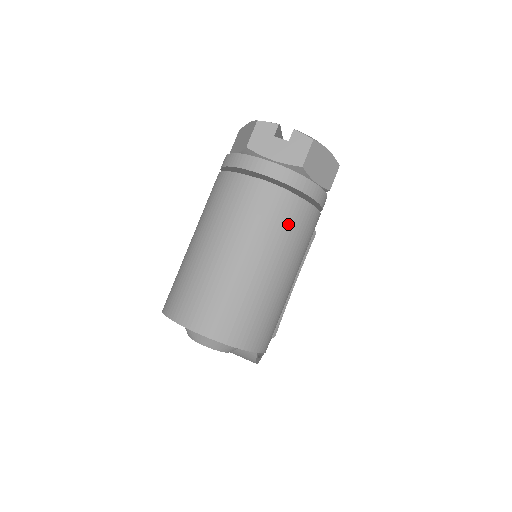
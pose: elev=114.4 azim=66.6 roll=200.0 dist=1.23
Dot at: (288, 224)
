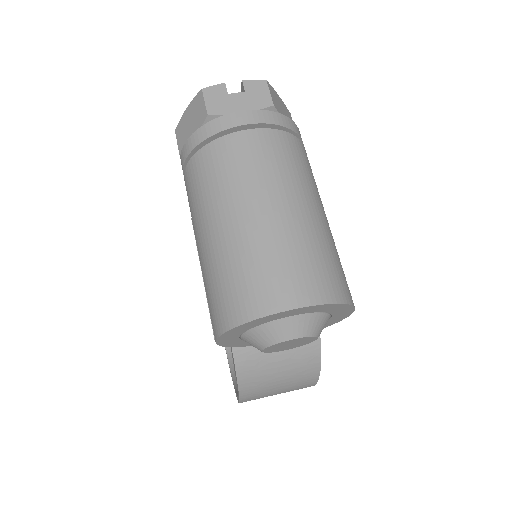
Dot at: (297, 160)
